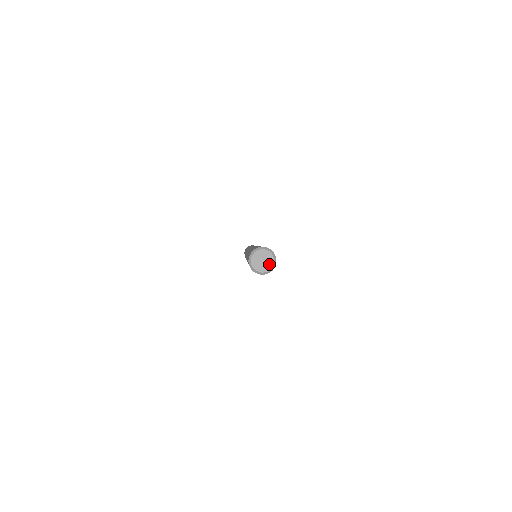
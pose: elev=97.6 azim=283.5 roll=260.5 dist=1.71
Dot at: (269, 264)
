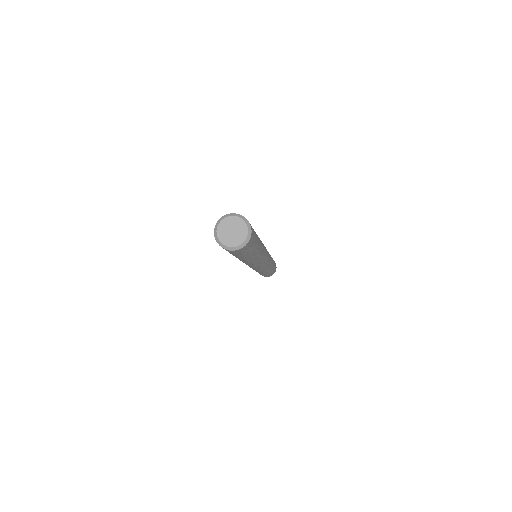
Dot at: (241, 236)
